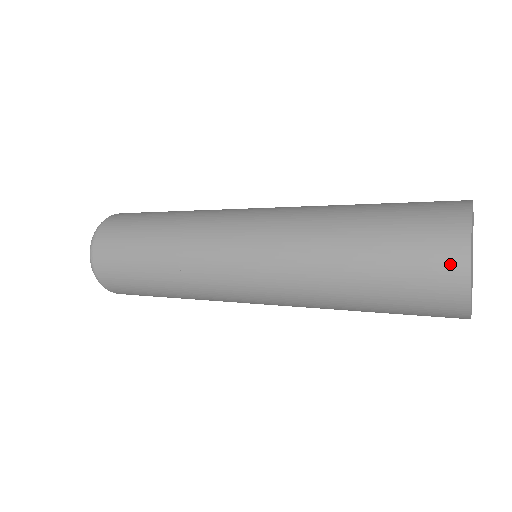
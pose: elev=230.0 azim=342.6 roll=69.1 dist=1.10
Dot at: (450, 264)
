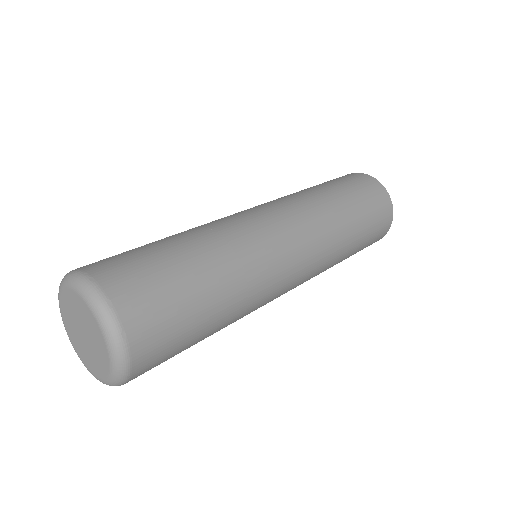
Dot at: (362, 177)
